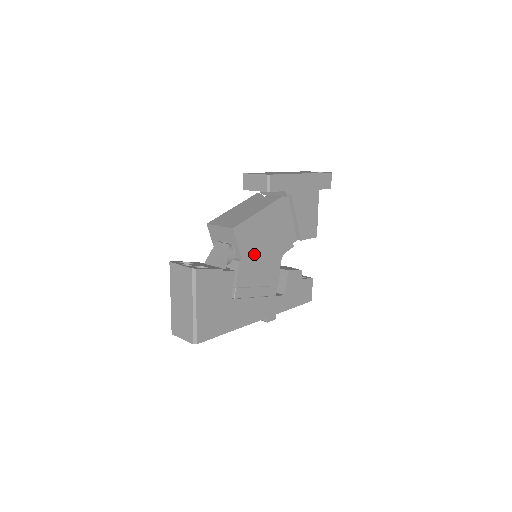
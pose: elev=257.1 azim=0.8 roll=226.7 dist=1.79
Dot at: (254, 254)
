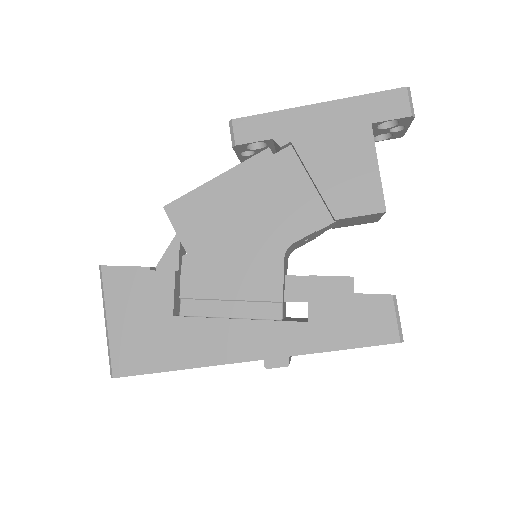
Dot at: (214, 245)
